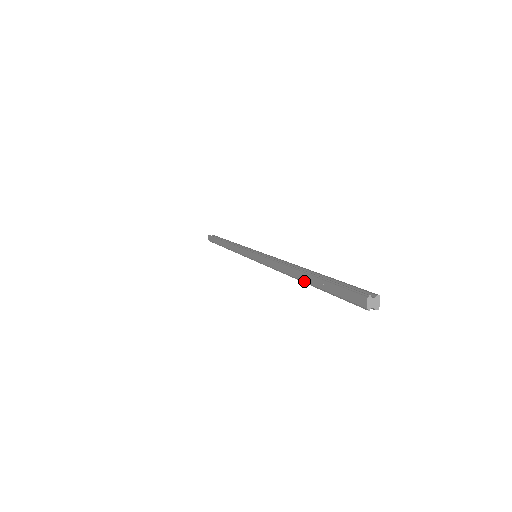
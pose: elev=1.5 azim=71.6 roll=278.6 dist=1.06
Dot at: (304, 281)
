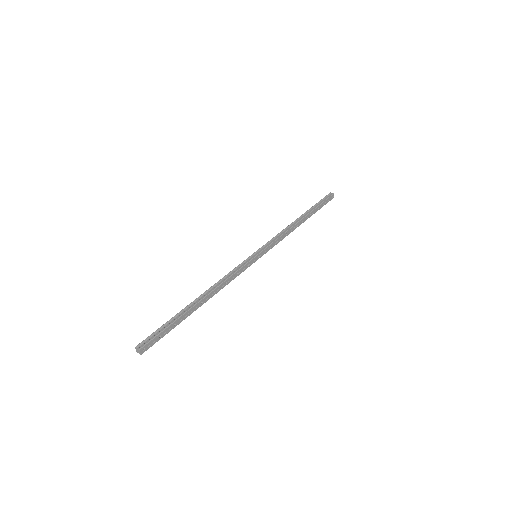
Dot at: occluded
